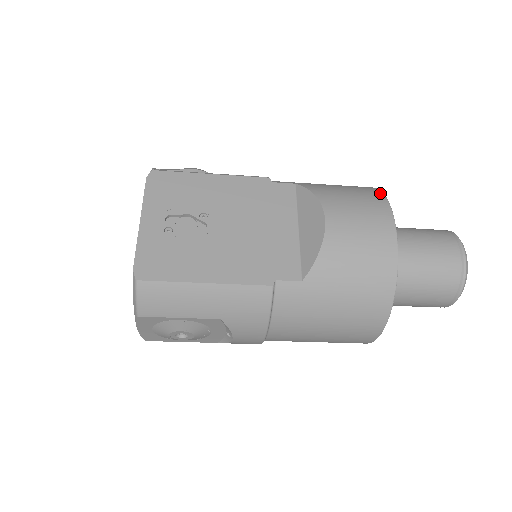
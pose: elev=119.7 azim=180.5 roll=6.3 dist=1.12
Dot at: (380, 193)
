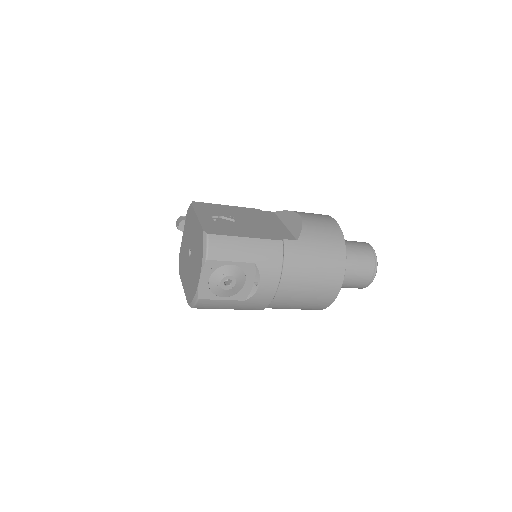
Dot at: occluded
